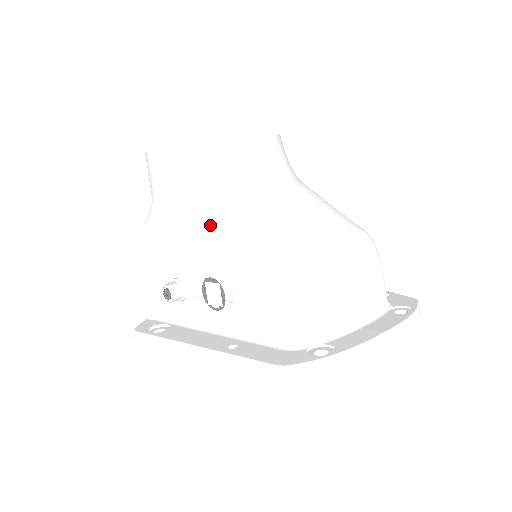
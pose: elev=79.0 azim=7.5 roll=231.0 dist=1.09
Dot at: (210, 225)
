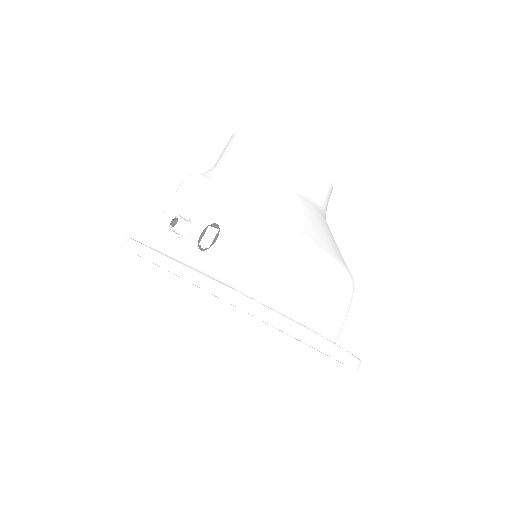
Dot at: (243, 188)
